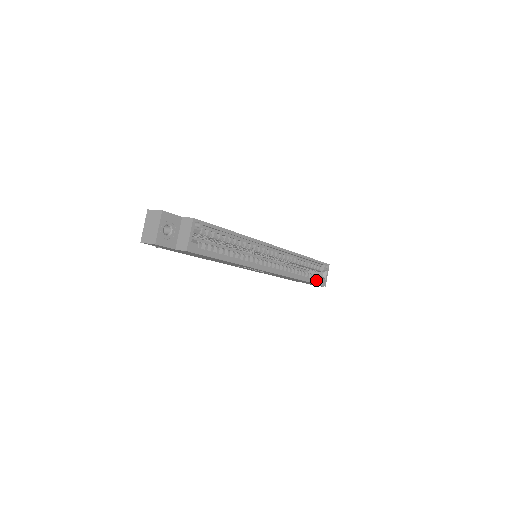
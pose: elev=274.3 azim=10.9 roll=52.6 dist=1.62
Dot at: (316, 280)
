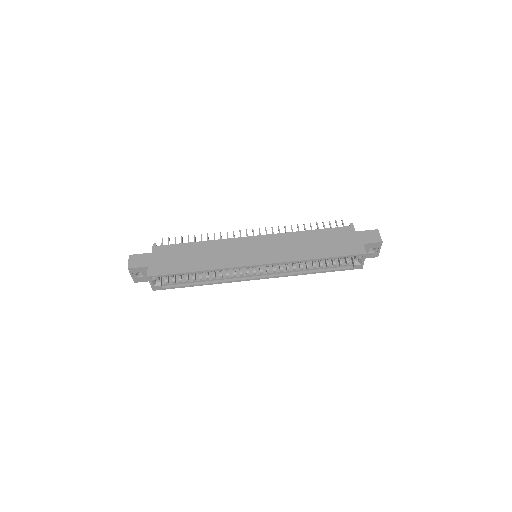
Dot at: (345, 265)
